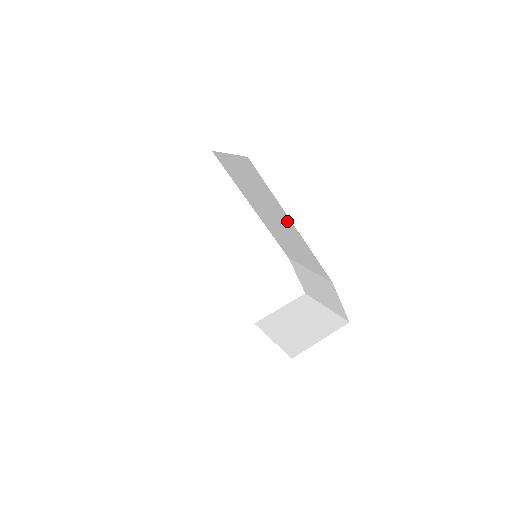
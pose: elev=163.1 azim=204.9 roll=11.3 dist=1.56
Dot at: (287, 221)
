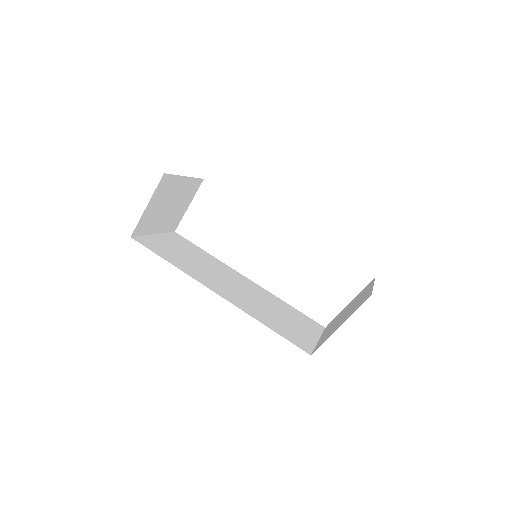
Dot at: occluded
